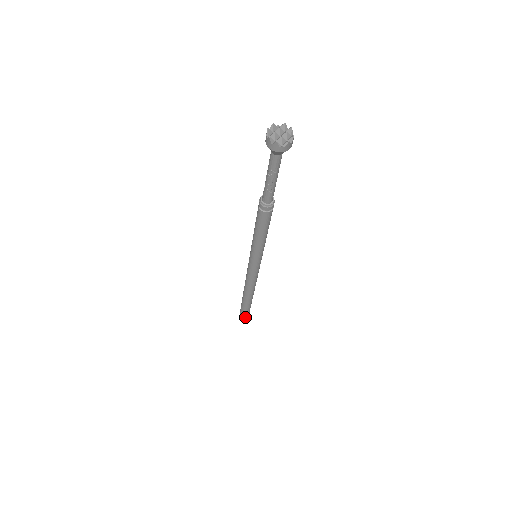
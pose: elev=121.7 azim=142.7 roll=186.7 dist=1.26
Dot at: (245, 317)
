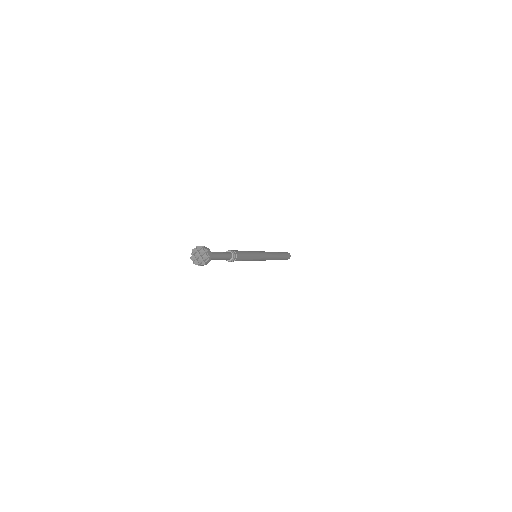
Dot at: occluded
